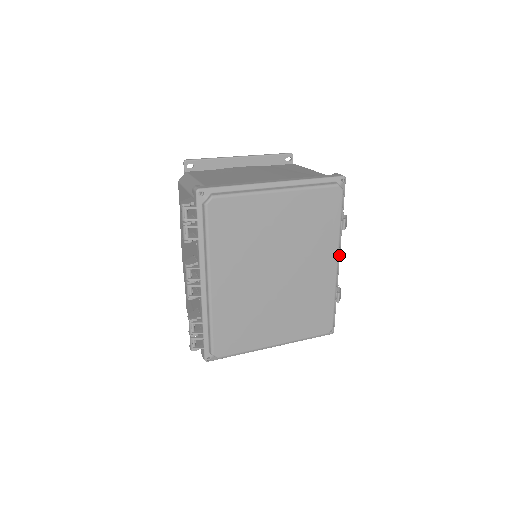
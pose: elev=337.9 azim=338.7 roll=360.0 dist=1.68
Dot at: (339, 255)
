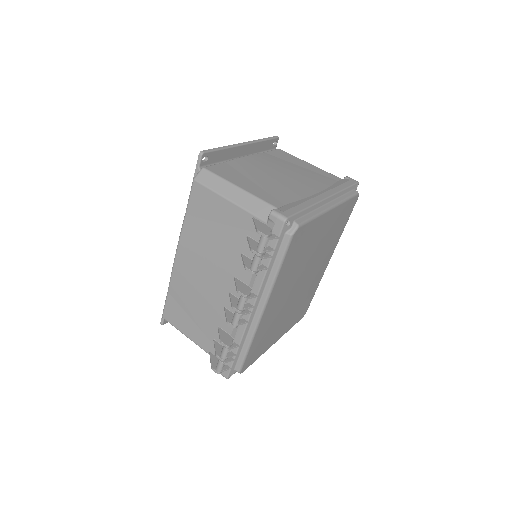
Dot at: occluded
